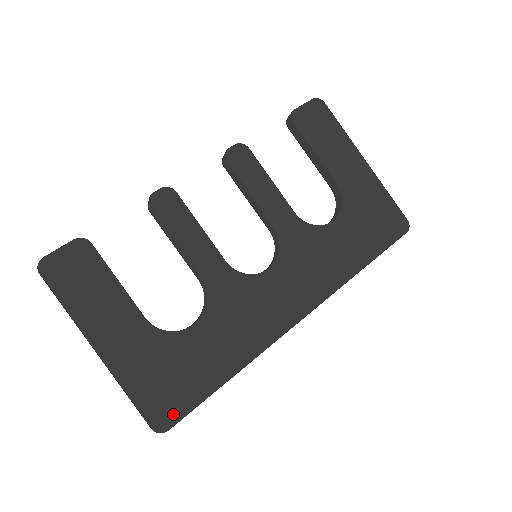
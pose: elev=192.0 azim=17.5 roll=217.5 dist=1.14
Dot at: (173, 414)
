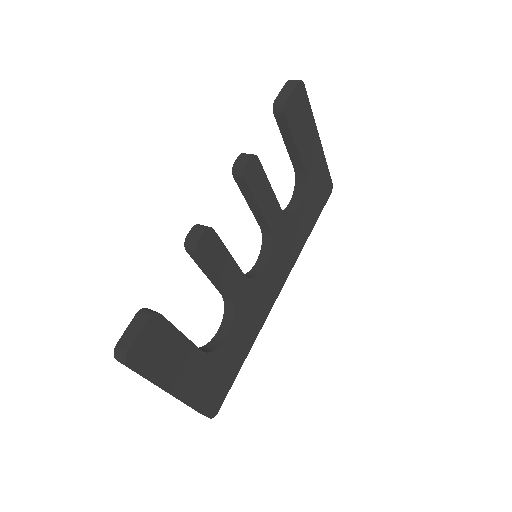
Dot at: (220, 401)
